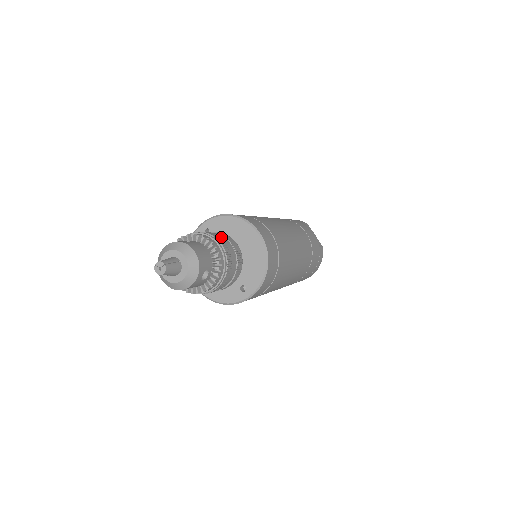
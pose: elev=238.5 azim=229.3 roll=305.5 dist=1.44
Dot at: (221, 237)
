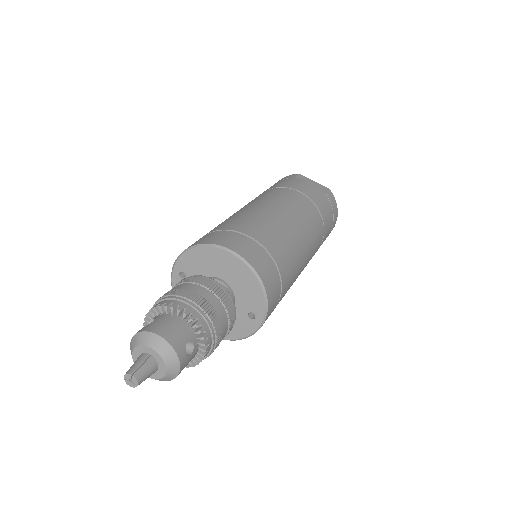
Dot at: (189, 287)
